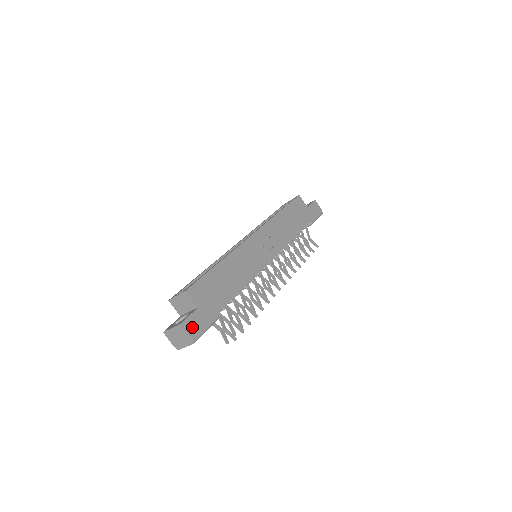
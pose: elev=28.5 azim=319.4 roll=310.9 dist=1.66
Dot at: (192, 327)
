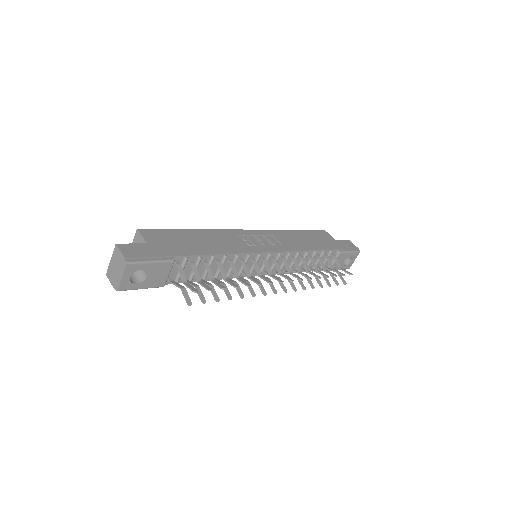
Dot at: (131, 251)
